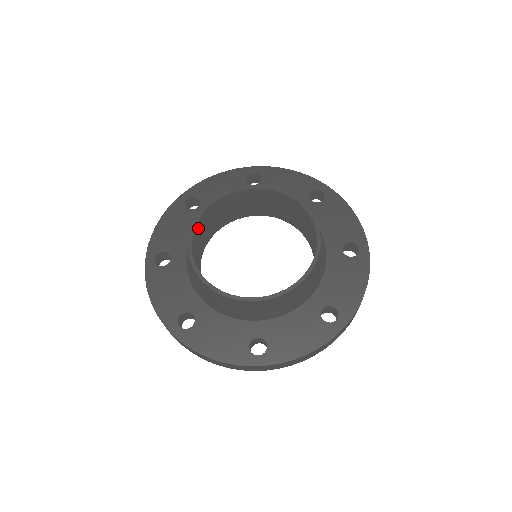
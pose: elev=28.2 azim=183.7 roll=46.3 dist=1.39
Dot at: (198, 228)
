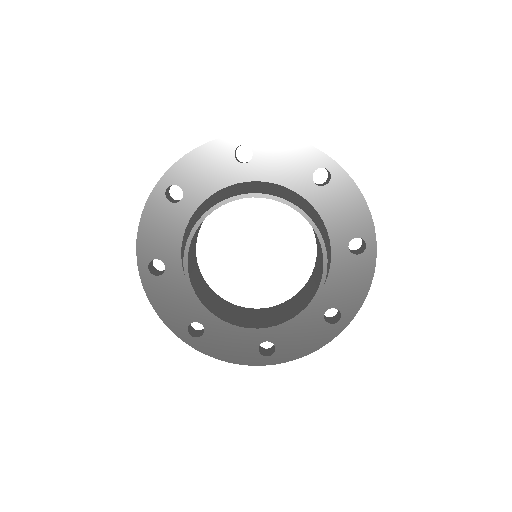
Dot at: (190, 245)
